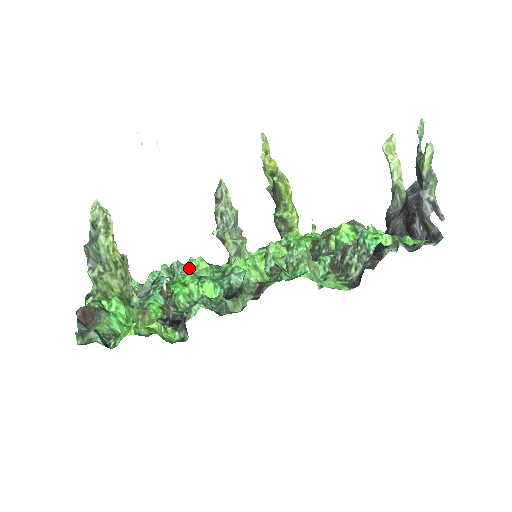
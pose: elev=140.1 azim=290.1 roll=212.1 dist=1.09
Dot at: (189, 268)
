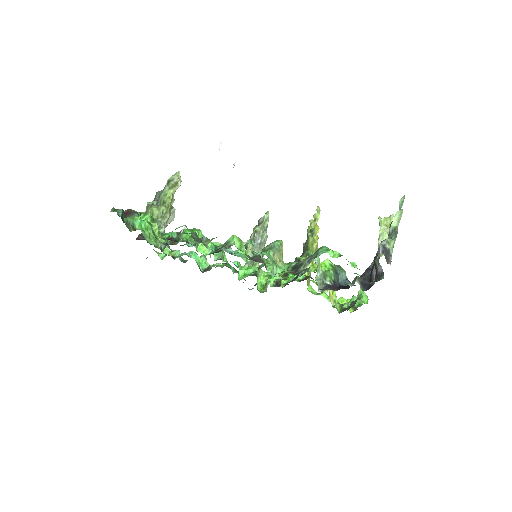
Dot at: occluded
